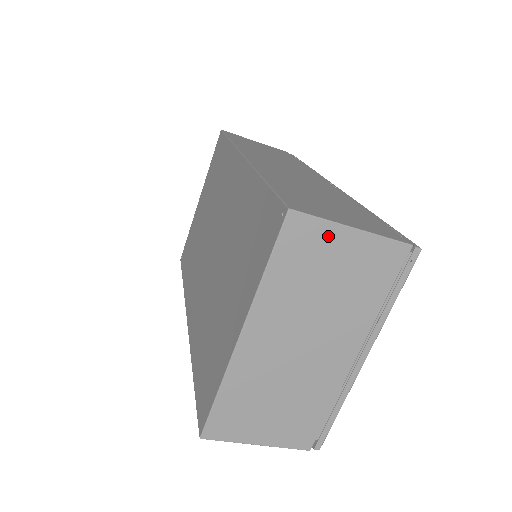
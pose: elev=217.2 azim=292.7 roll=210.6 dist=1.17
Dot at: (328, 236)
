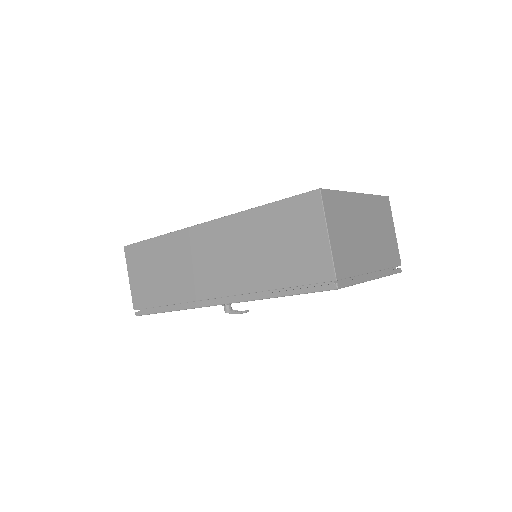
Dot at: (390, 220)
